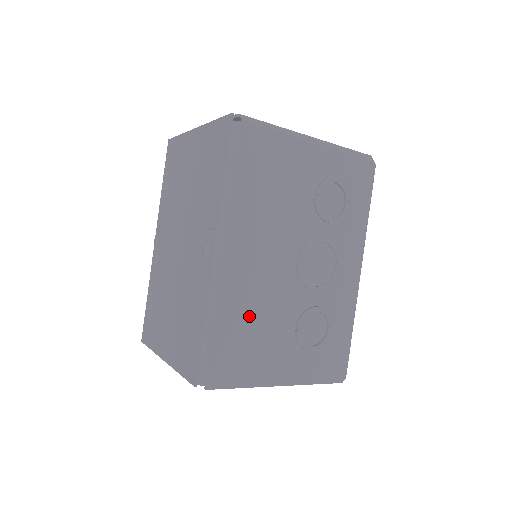
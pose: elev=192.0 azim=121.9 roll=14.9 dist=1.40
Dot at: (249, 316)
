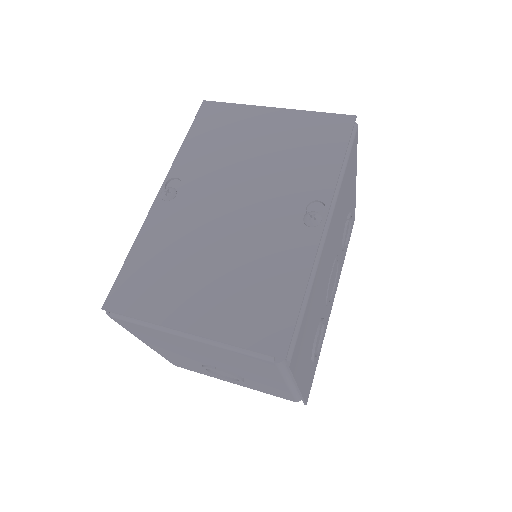
Dot at: (315, 302)
